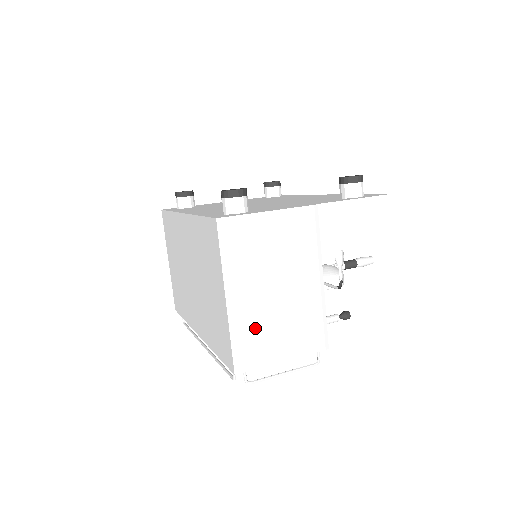
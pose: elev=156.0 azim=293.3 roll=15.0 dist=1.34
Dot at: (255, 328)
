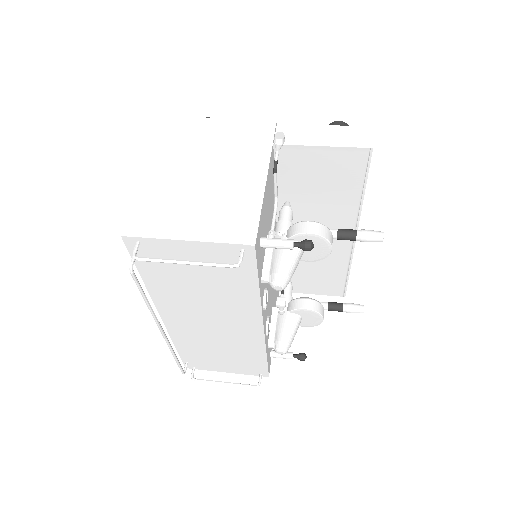
Dot at: (166, 199)
